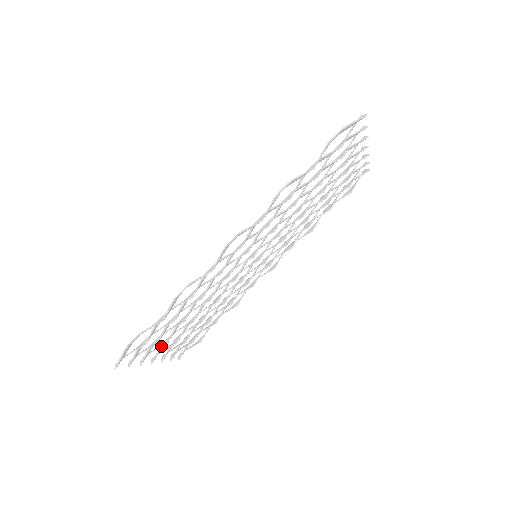
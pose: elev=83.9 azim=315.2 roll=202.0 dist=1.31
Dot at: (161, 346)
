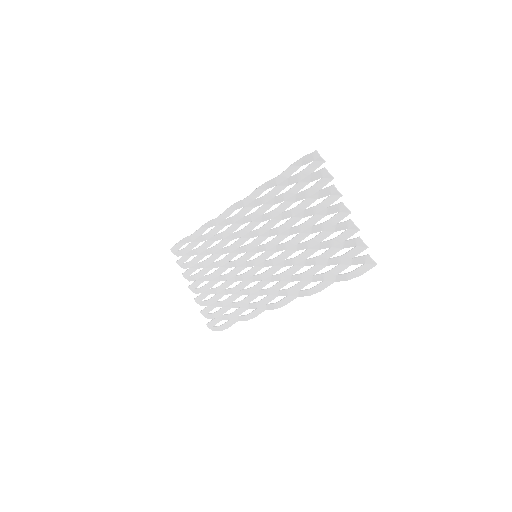
Dot at: occluded
